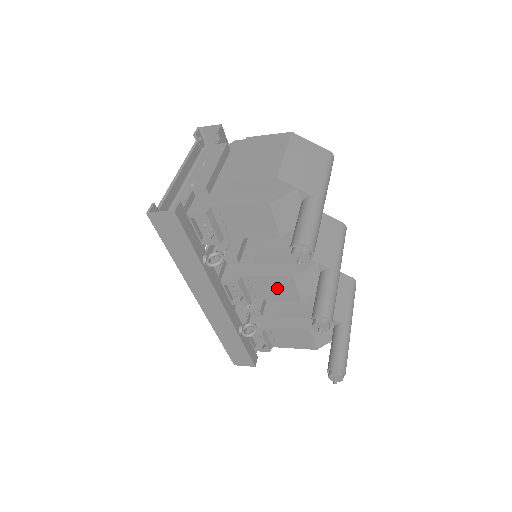
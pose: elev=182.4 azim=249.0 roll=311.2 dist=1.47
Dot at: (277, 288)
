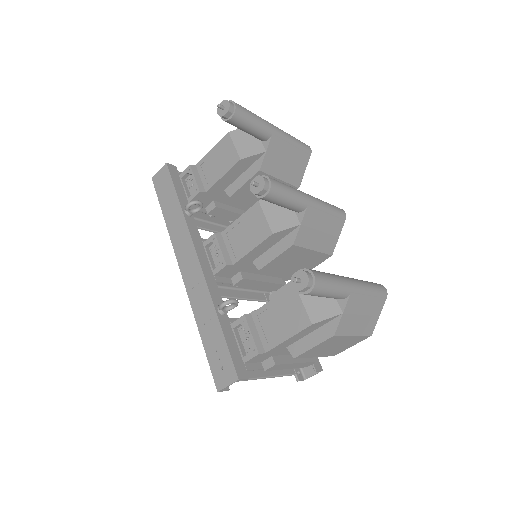
Dot at: (250, 229)
